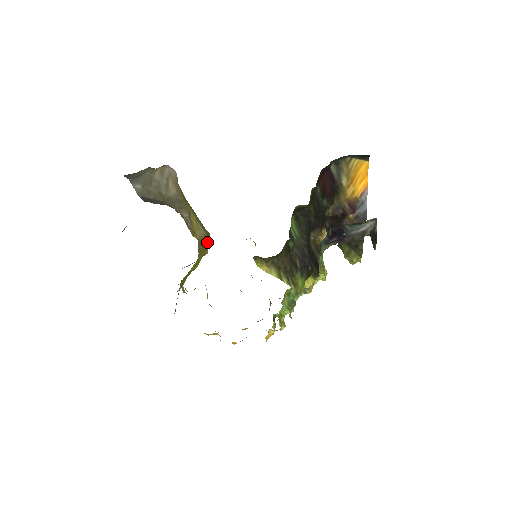
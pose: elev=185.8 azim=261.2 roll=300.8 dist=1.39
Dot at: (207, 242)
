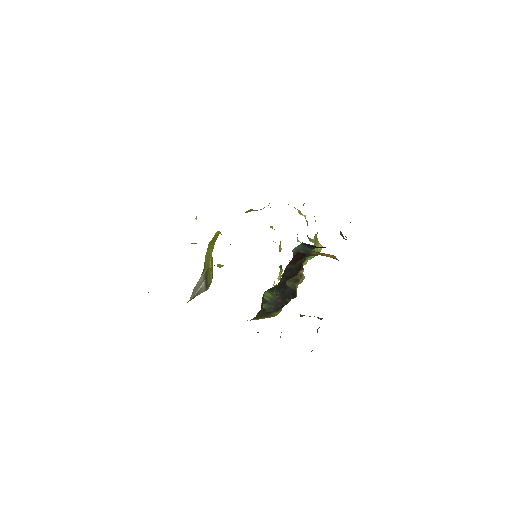
Dot at: occluded
